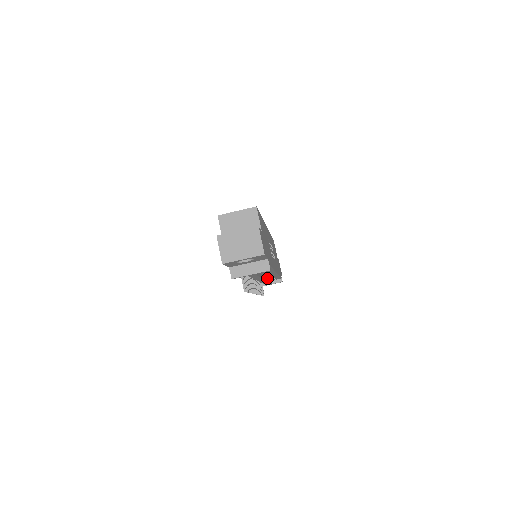
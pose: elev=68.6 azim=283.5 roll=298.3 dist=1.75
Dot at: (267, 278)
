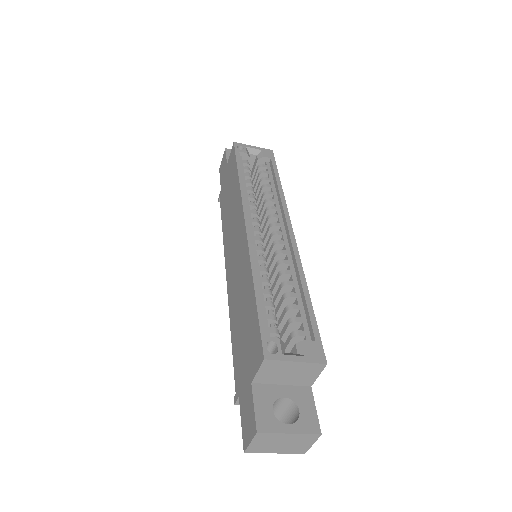
Dot at: occluded
